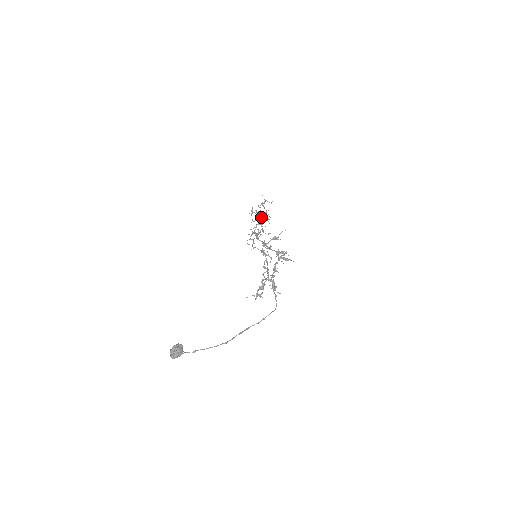
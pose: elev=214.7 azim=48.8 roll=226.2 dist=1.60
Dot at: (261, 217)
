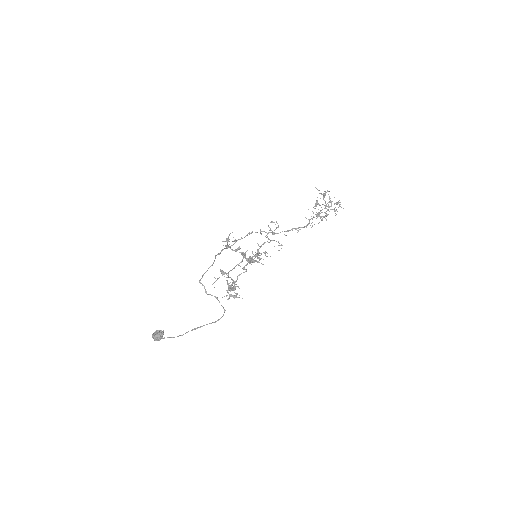
Dot at: occluded
